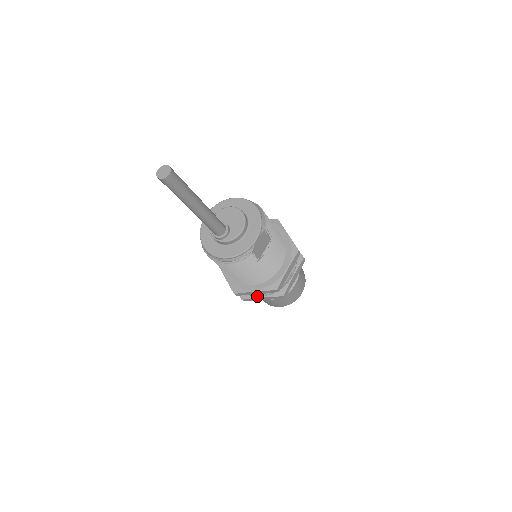
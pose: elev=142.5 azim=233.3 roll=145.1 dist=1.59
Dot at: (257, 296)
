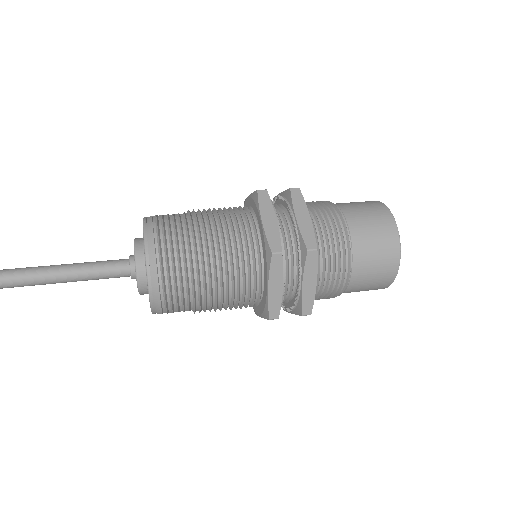
Dot at: occluded
